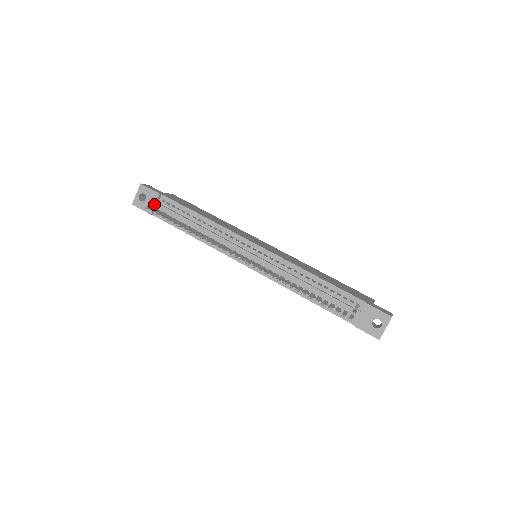
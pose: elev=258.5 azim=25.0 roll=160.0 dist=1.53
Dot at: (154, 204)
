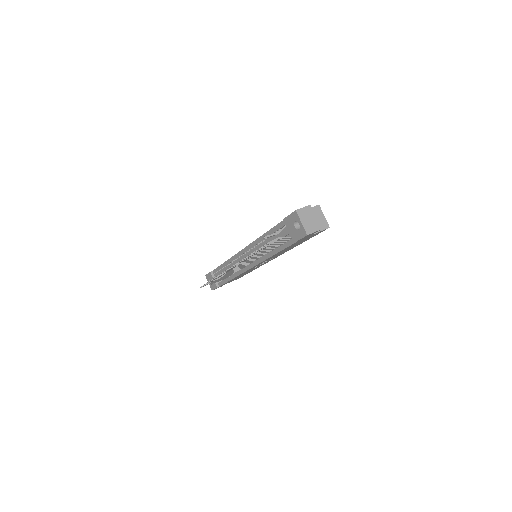
Dot at: occluded
